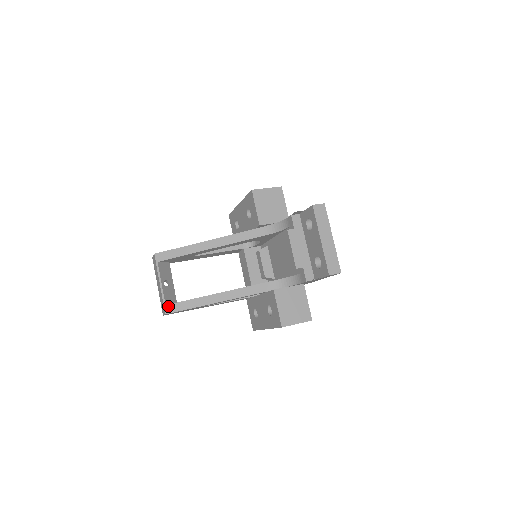
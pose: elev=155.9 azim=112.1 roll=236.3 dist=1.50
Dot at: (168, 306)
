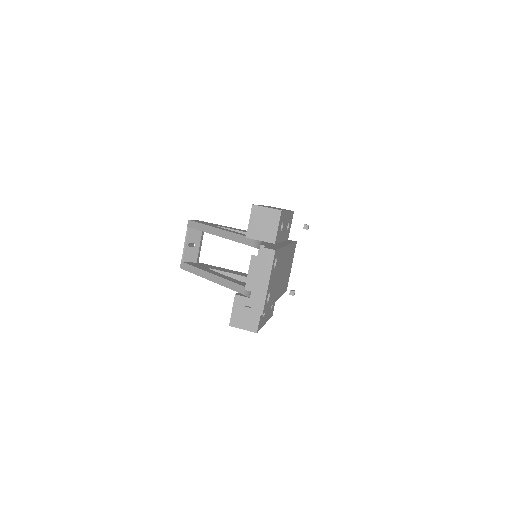
Dot at: (183, 263)
